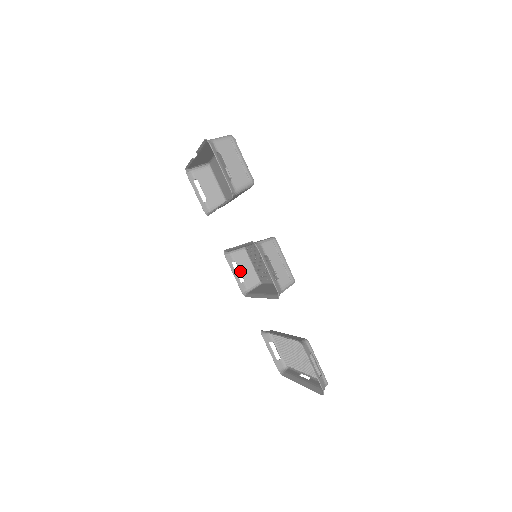
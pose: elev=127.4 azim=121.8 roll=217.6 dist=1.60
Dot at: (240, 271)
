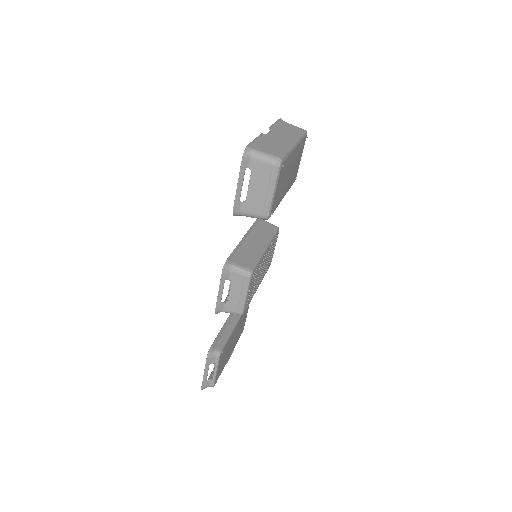
Dot at: occluded
